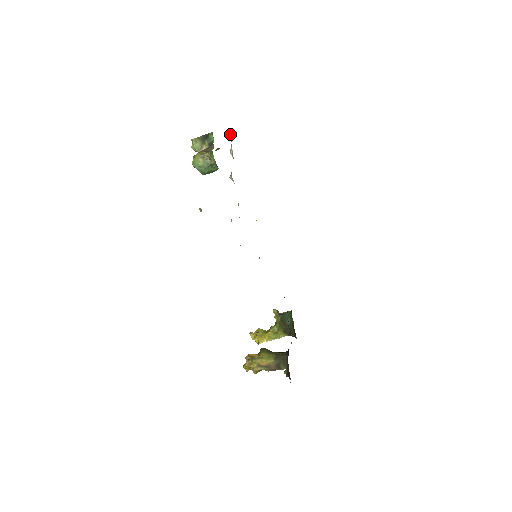
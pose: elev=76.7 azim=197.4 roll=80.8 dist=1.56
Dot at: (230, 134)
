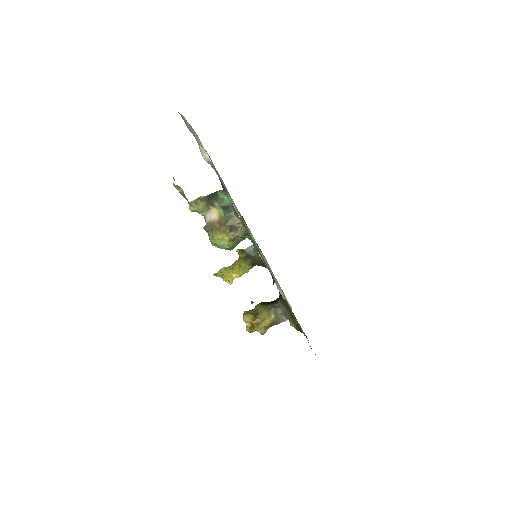
Dot at: occluded
